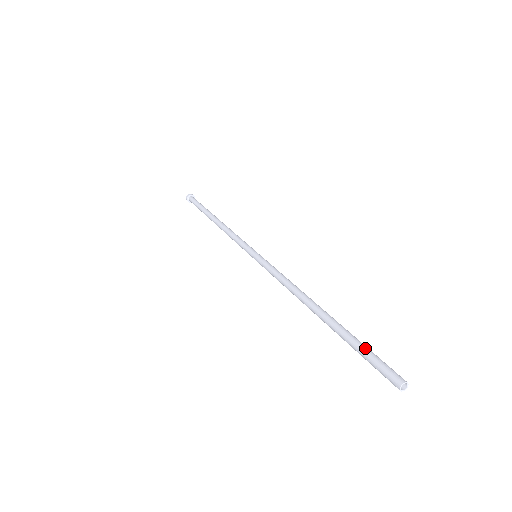
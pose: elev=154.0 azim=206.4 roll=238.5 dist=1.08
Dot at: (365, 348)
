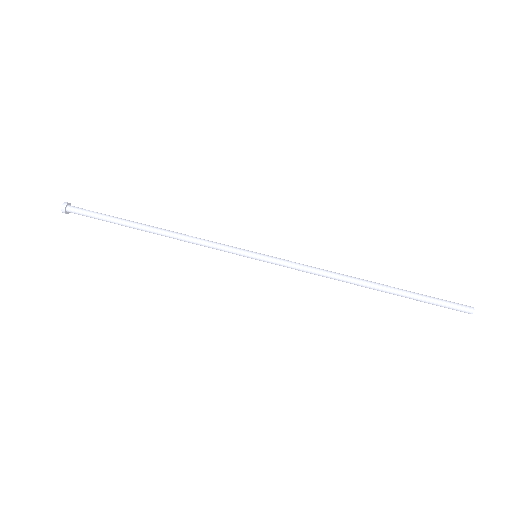
Dot at: (433, 297)
